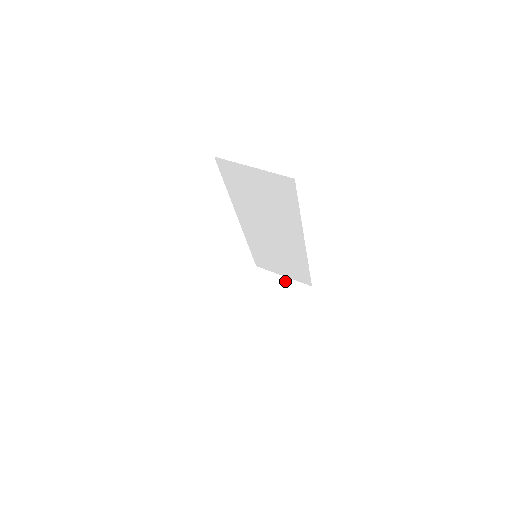
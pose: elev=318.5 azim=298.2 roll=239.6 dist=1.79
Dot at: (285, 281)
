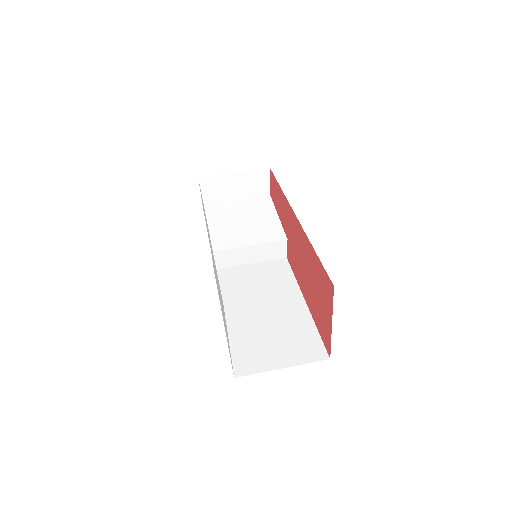
Dot at: (239, 176)
